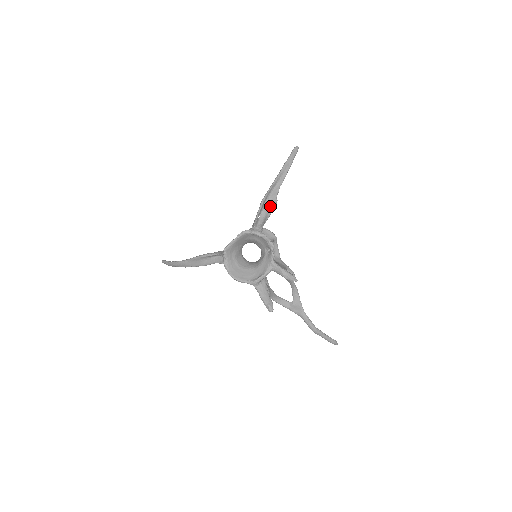
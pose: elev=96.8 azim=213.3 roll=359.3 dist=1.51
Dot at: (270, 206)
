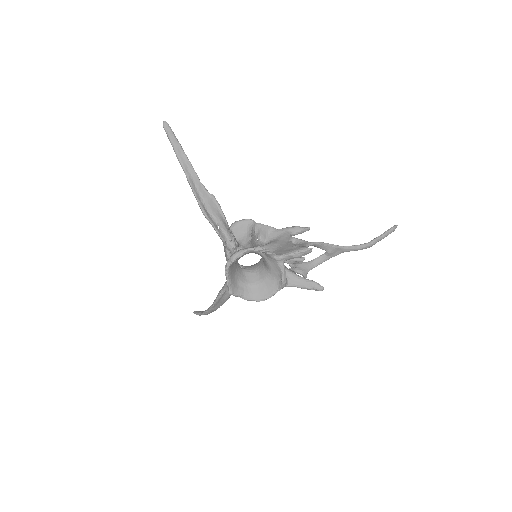
Dot at: (214, 208)
